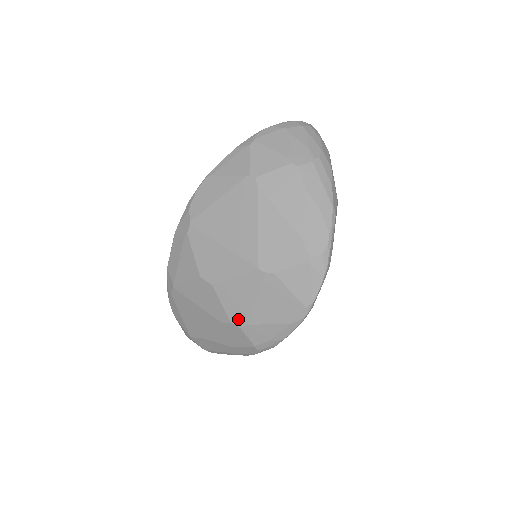
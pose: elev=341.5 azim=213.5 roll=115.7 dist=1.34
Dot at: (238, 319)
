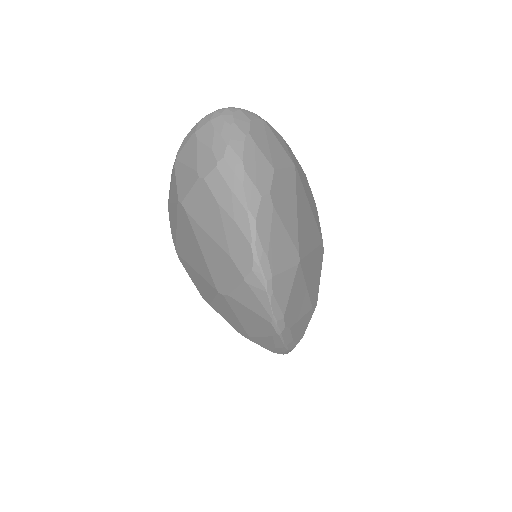
Dot at: (241, 332)
